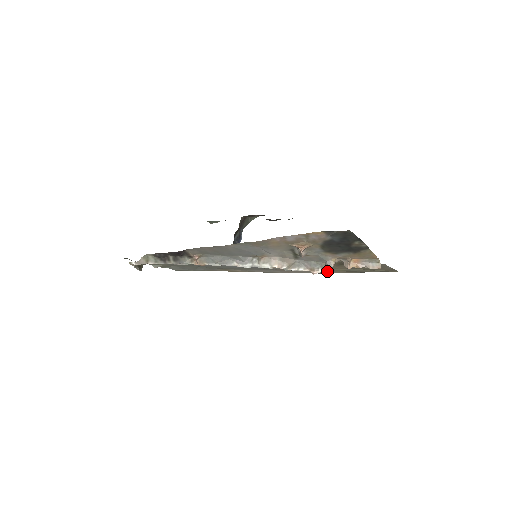
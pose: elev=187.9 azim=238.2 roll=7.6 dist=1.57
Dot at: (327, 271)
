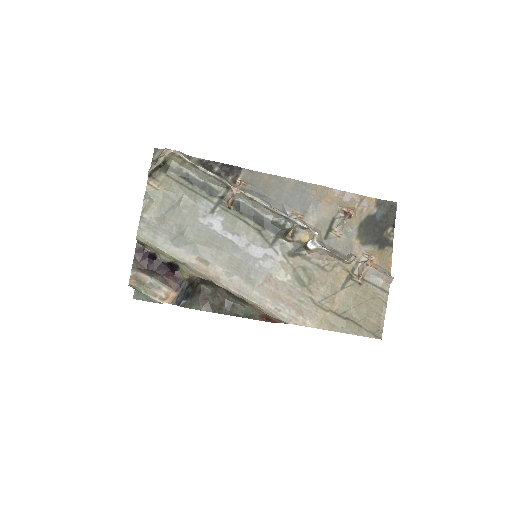
Dot at: (311, 316)
